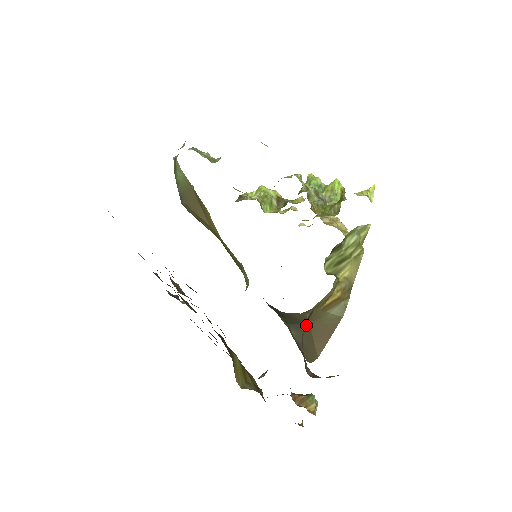
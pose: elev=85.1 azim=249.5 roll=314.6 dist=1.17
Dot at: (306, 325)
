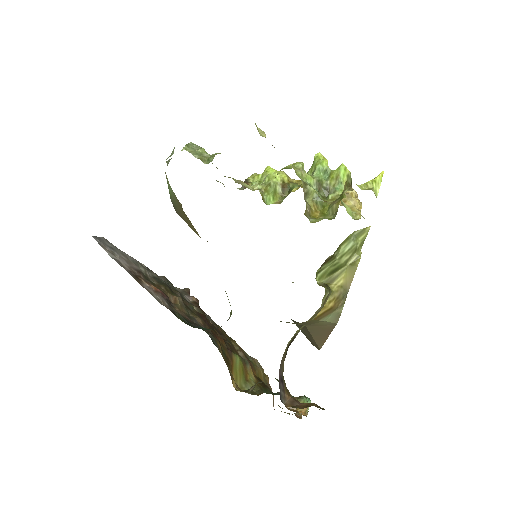
Dot at: (304, 326)
